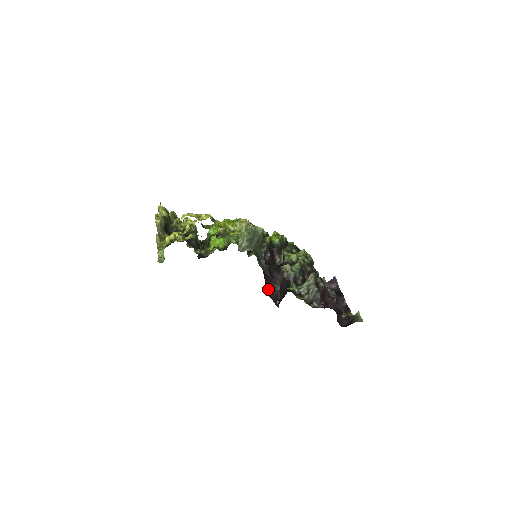
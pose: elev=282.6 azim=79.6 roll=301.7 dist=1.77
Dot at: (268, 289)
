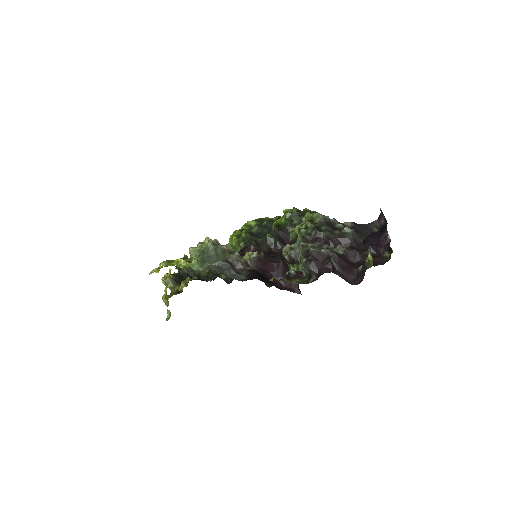
Dot at: (281, 282)
